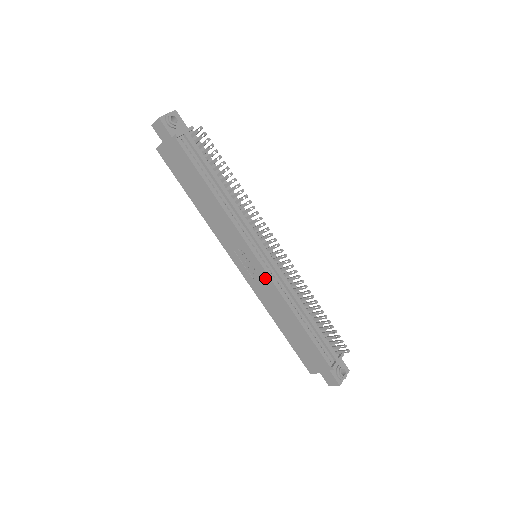
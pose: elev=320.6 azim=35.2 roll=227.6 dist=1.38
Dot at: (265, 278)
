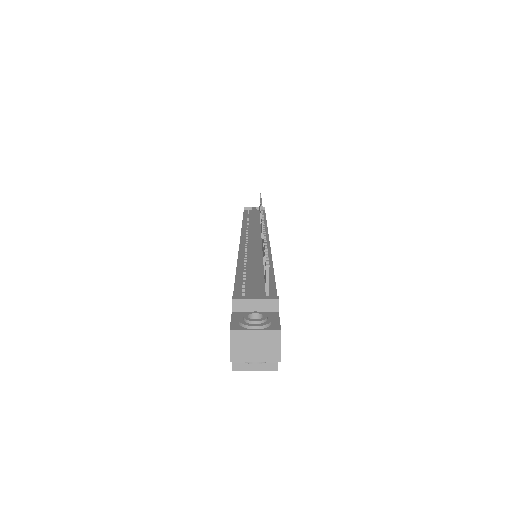
Dot at: occluded
